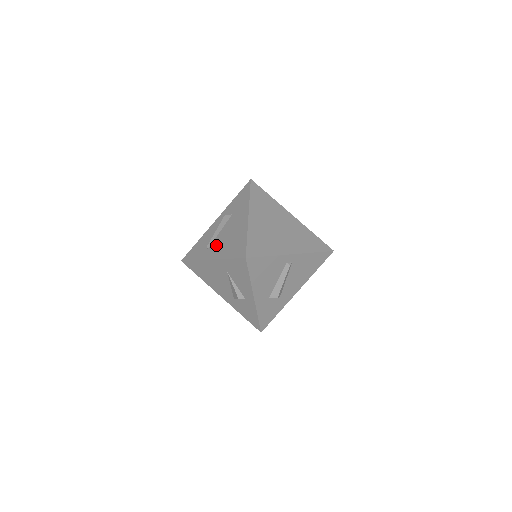
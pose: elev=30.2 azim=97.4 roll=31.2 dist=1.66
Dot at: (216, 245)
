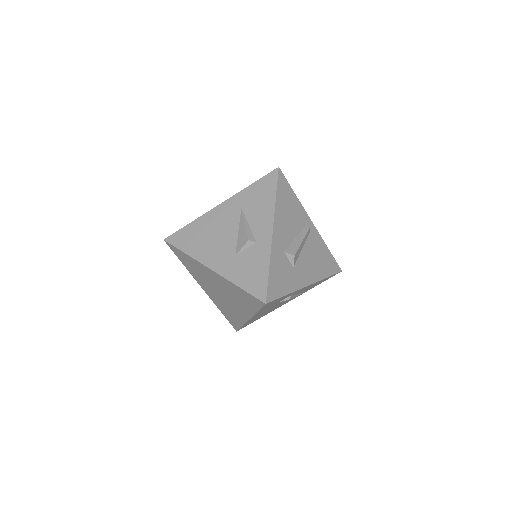
Dot at: occluded
